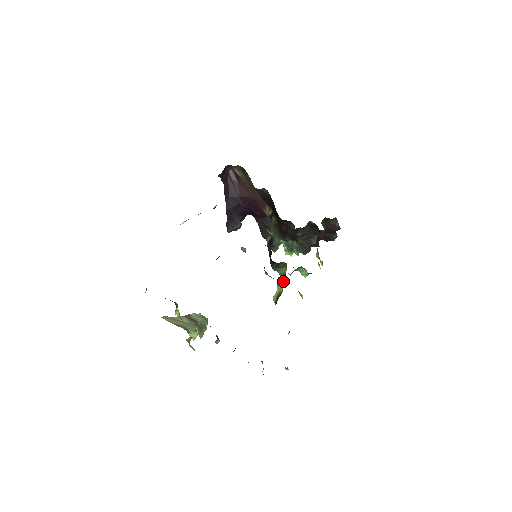
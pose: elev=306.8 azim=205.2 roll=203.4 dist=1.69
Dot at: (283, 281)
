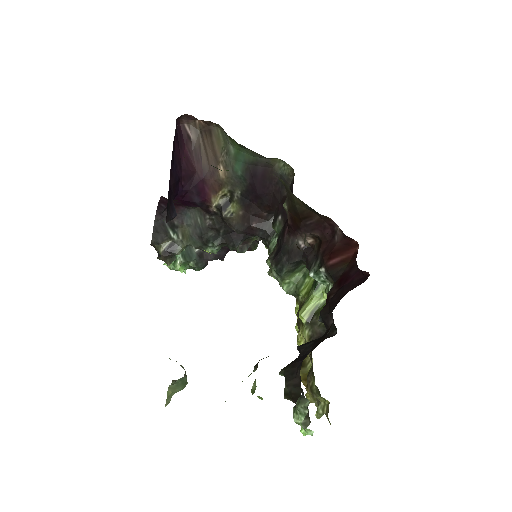
Dot at: (289, 293)
